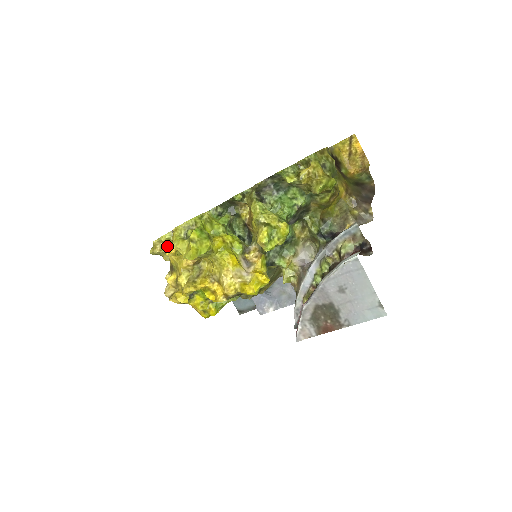
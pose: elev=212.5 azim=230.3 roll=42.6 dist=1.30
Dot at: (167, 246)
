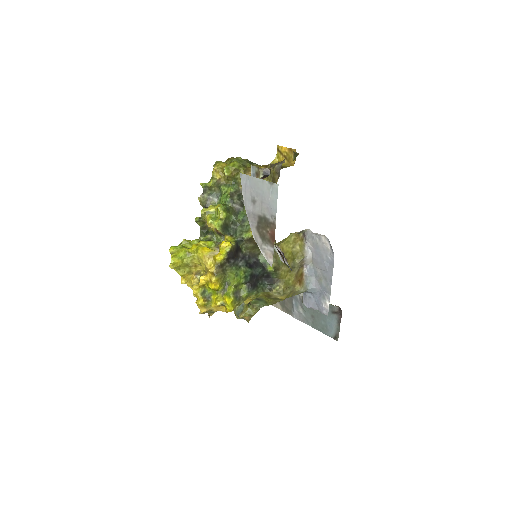
Dot at: occluded
